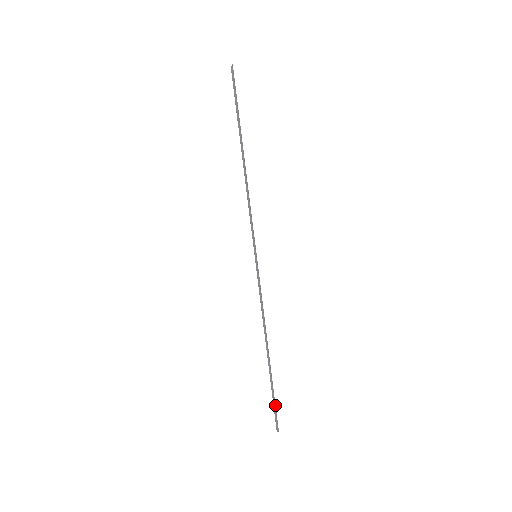
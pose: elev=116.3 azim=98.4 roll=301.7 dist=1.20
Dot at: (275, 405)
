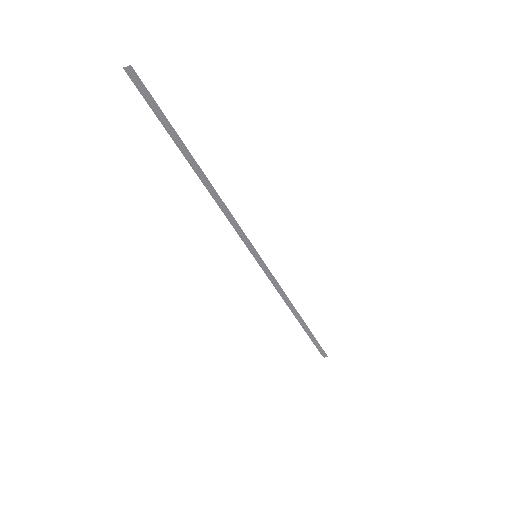
Dot at: (319, 344)
